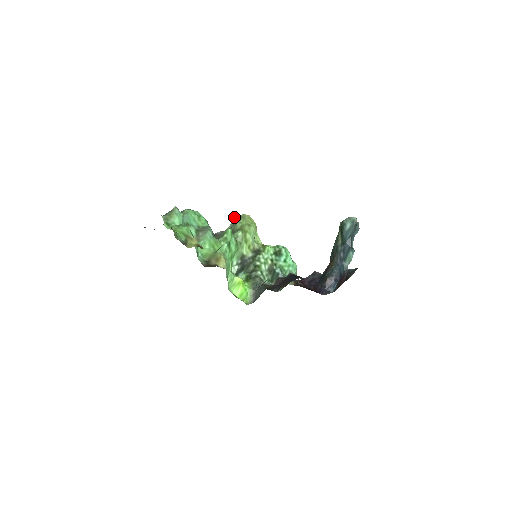
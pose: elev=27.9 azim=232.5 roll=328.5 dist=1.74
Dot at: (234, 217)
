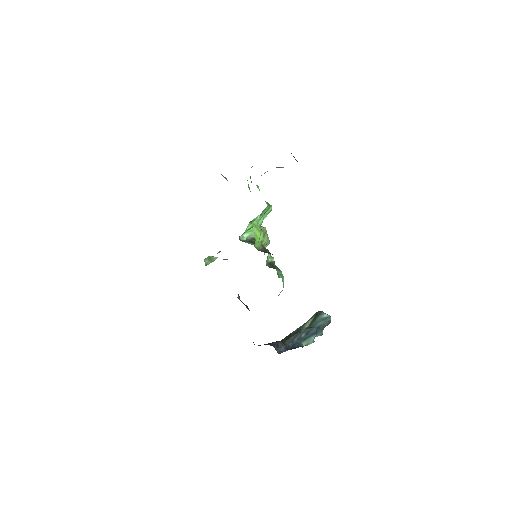
Dot at: occluded
